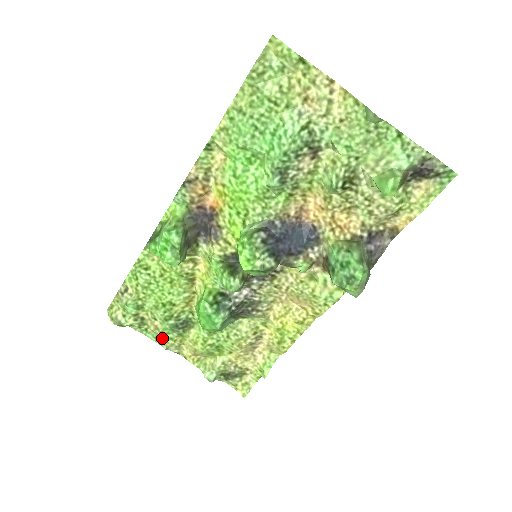
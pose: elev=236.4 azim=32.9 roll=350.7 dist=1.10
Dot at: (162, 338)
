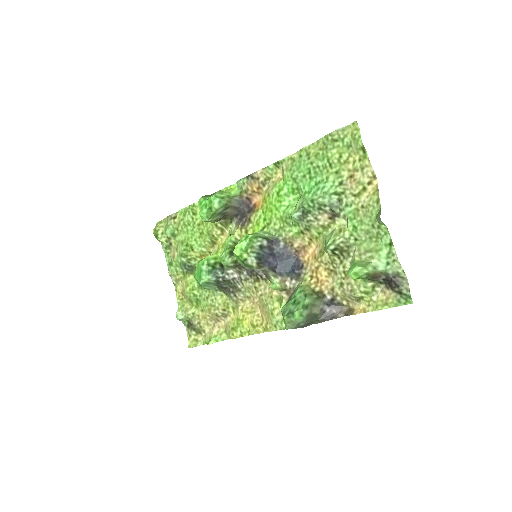
Dot at: (173, 266)
